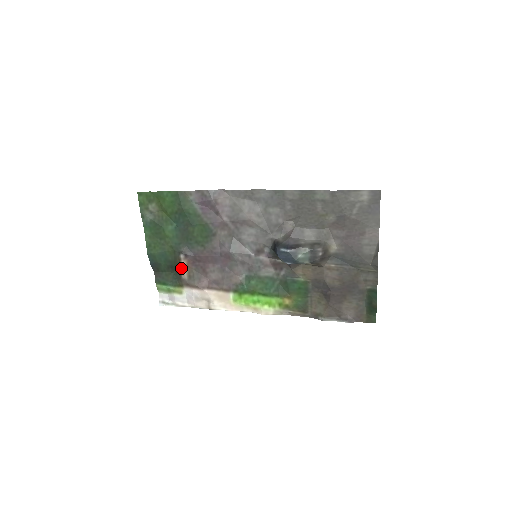
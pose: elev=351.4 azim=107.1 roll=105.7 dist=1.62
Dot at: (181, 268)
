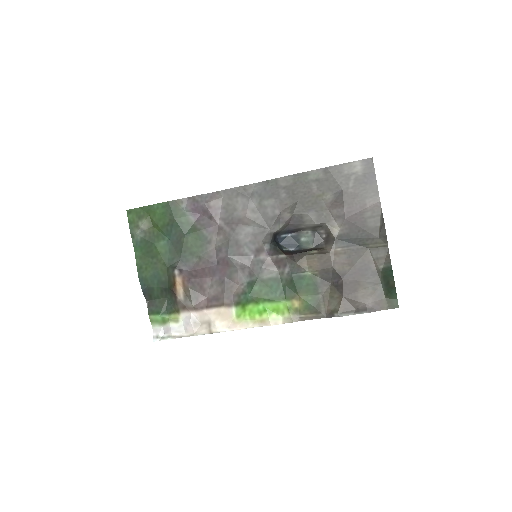
Dot at: (176, 287)
